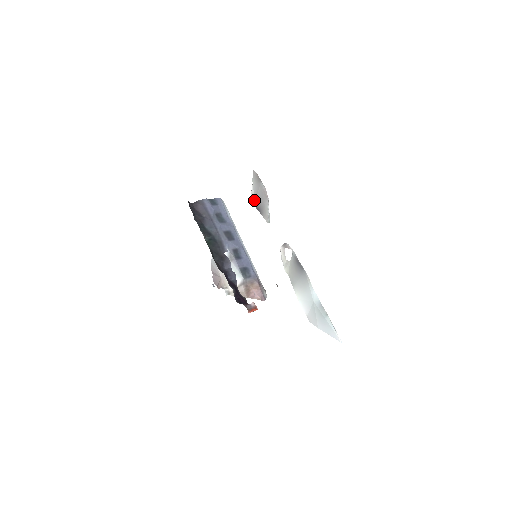
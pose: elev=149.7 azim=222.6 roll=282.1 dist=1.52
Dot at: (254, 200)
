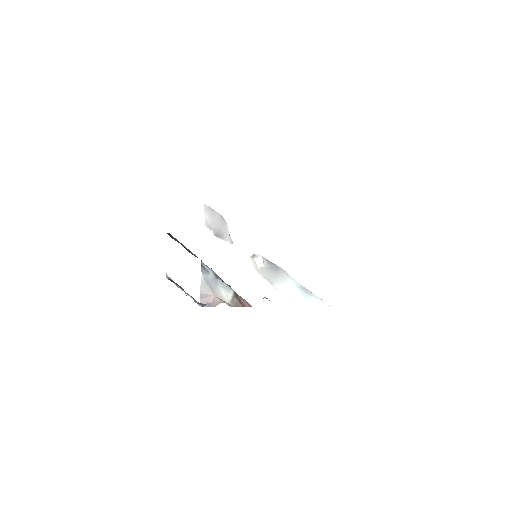
Dot at: (211, 229)
